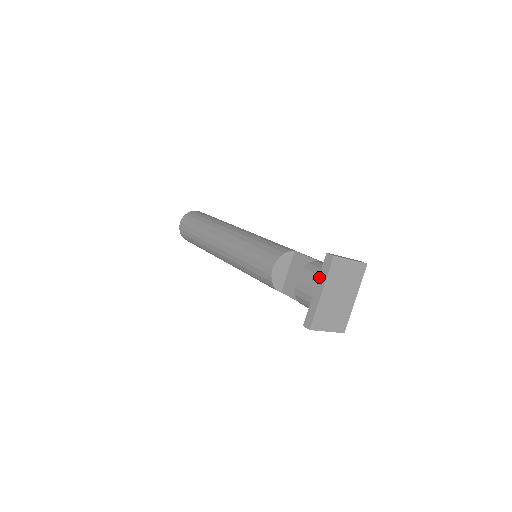
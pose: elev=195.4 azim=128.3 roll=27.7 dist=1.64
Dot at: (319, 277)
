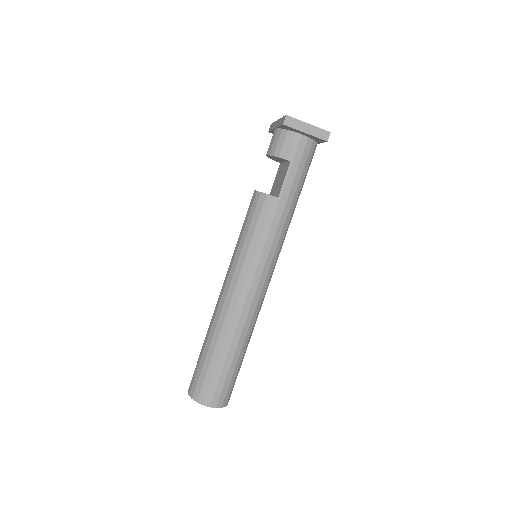
Dot at: (272, 129)
